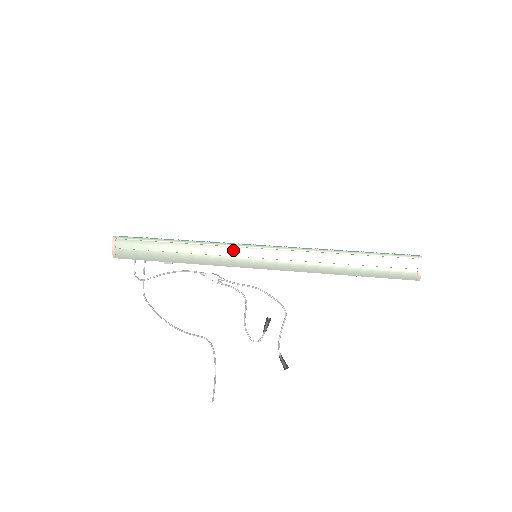
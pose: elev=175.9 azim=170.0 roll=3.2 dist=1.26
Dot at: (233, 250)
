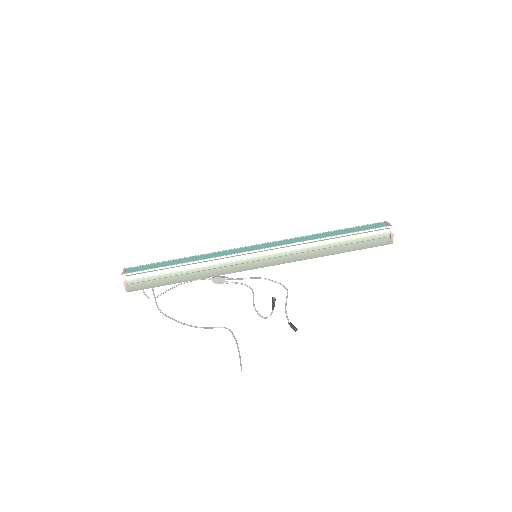
Dot at: (238, 259)
